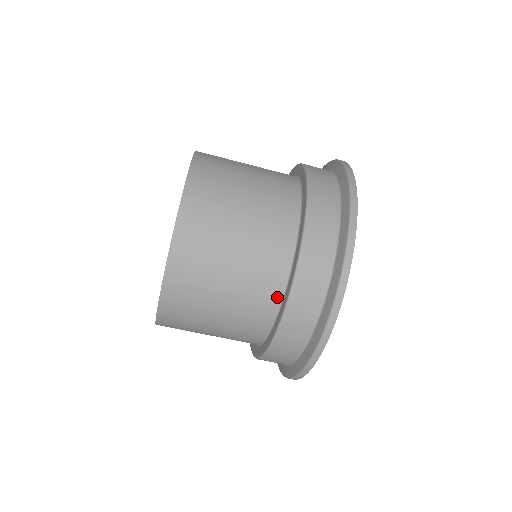
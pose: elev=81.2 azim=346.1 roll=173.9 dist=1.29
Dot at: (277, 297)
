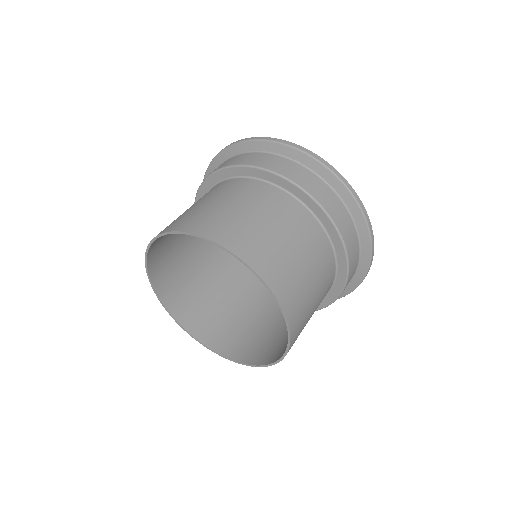
Dot at: (333, 280)
